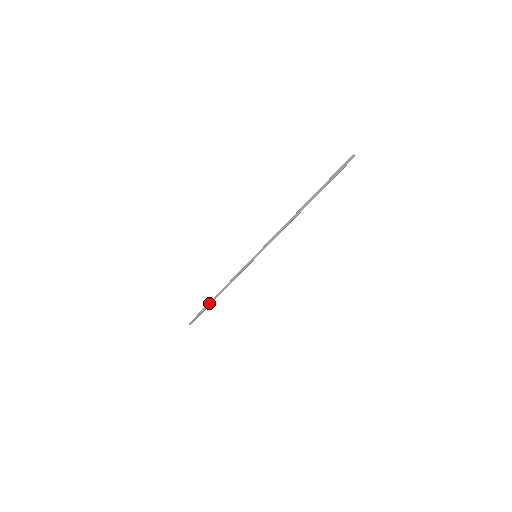
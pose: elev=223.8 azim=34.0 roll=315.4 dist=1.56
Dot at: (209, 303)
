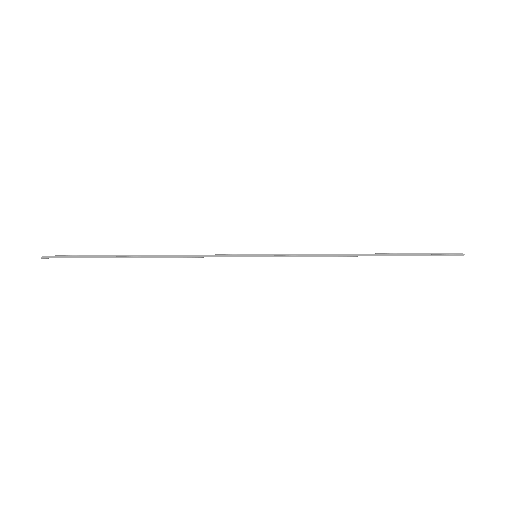
Dot at: occluded
